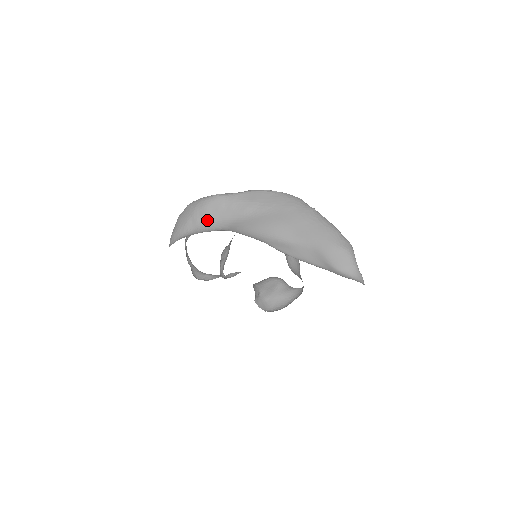
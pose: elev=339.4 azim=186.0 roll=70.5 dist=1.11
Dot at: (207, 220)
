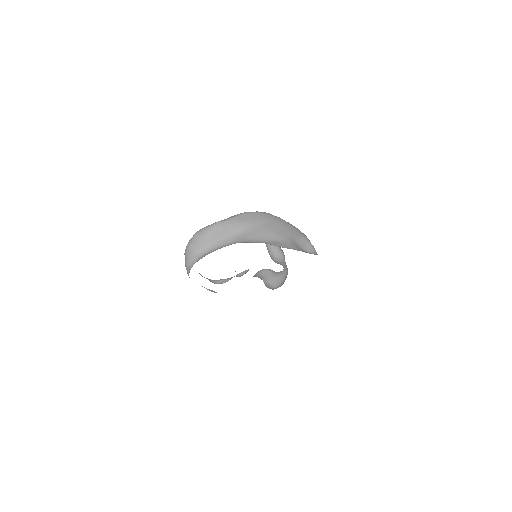
Dot at: (216, 241)
